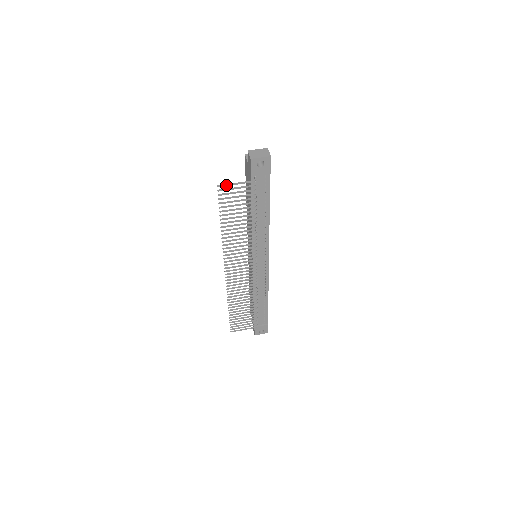
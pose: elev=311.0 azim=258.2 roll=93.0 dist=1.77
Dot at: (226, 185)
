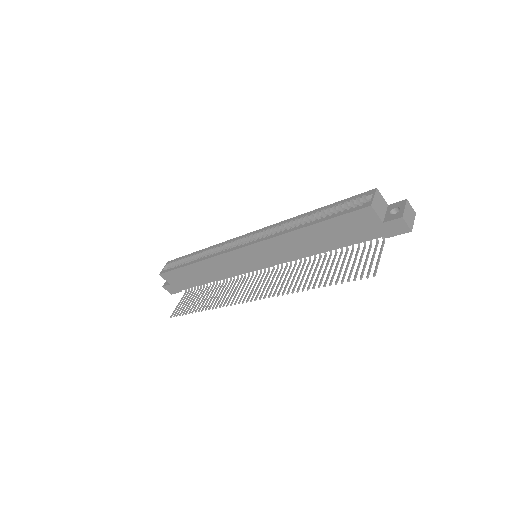
Dot at: (377, 268)
